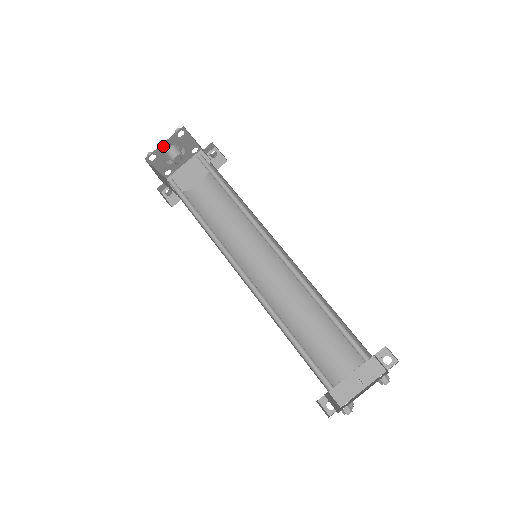
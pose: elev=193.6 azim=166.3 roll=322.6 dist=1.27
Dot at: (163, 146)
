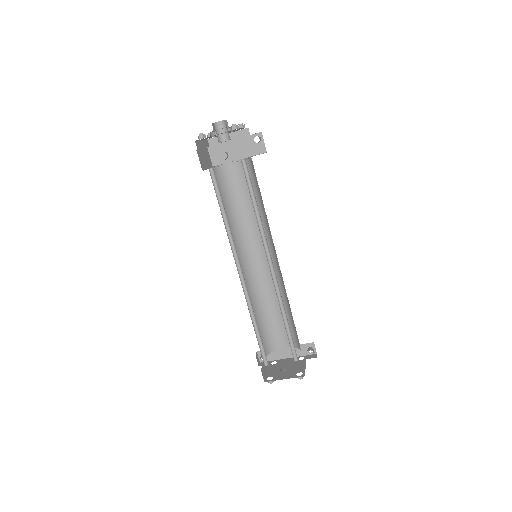
Dot at: occluded
